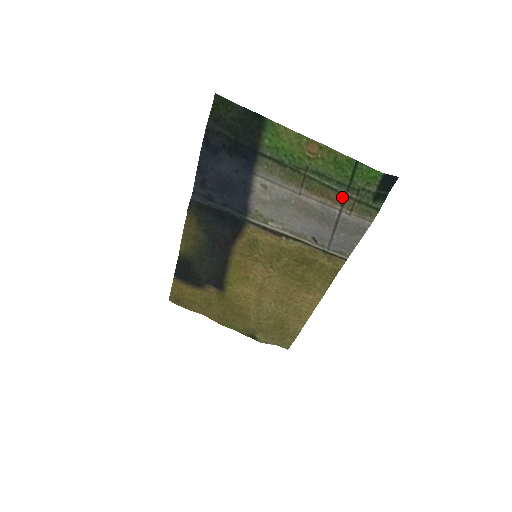
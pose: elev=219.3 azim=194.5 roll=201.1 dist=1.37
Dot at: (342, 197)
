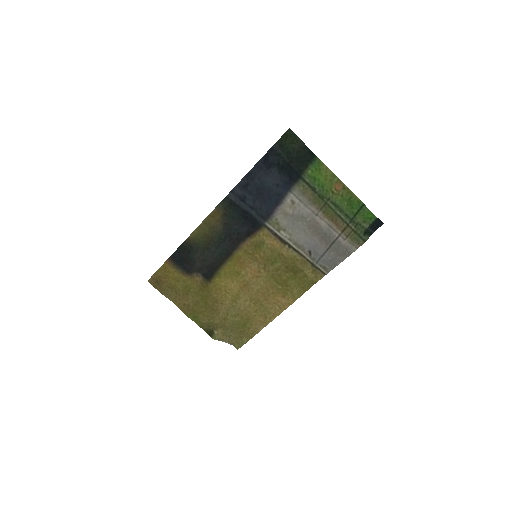
Dot at: (345, 225)
